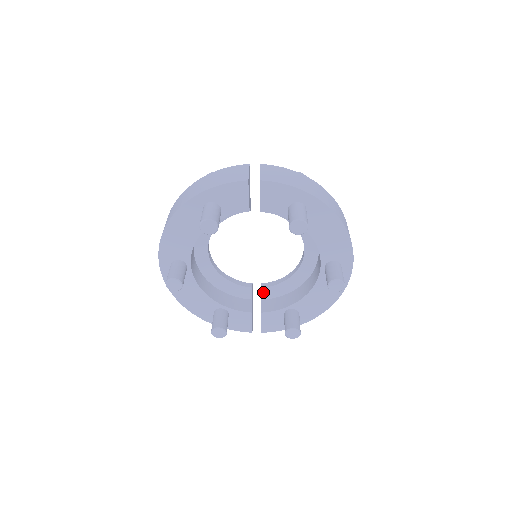
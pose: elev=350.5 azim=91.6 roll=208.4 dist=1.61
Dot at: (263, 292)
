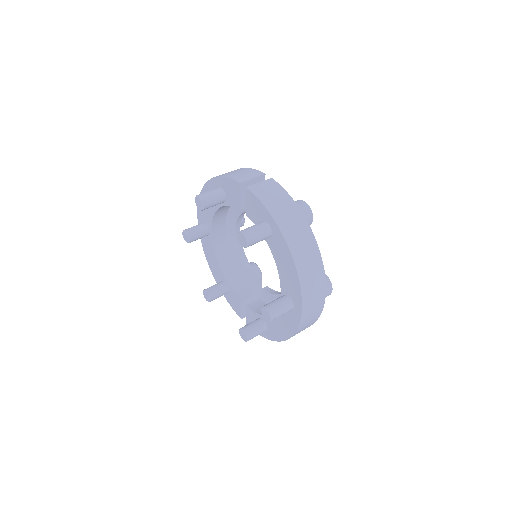
Dot at: (262, 293)
